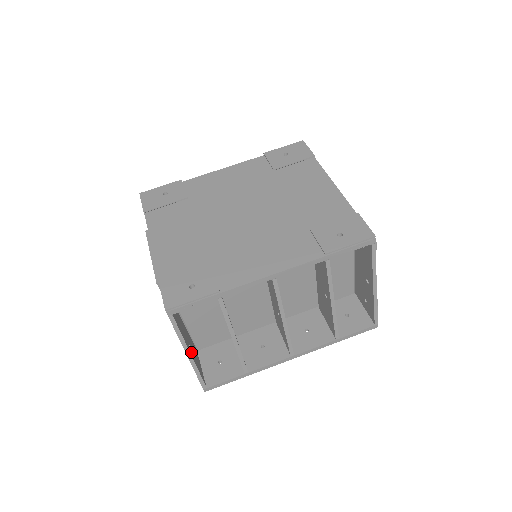
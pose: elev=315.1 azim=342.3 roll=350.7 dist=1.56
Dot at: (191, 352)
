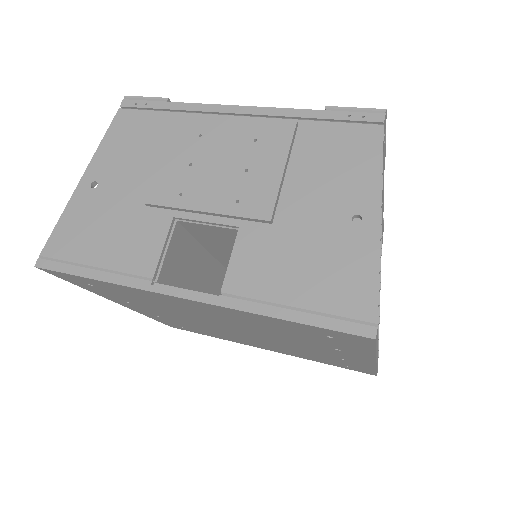
Dot at: (366, 228)
